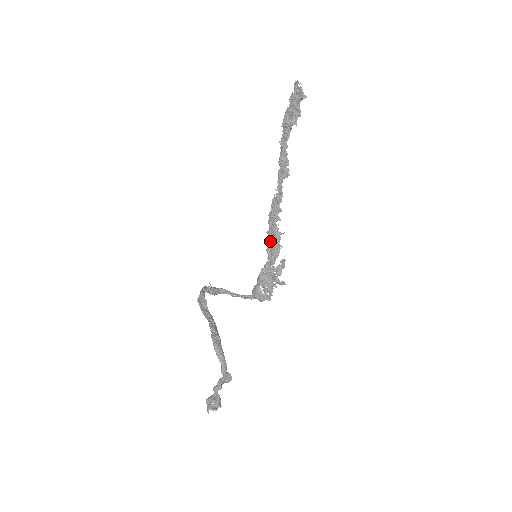
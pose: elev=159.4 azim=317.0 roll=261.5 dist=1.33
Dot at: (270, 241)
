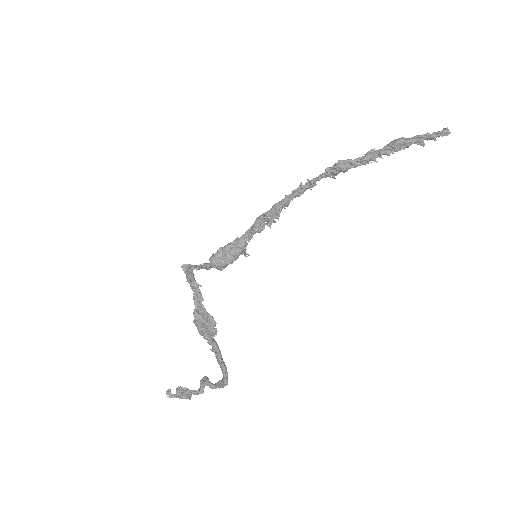
Dot at: (261, 219)
